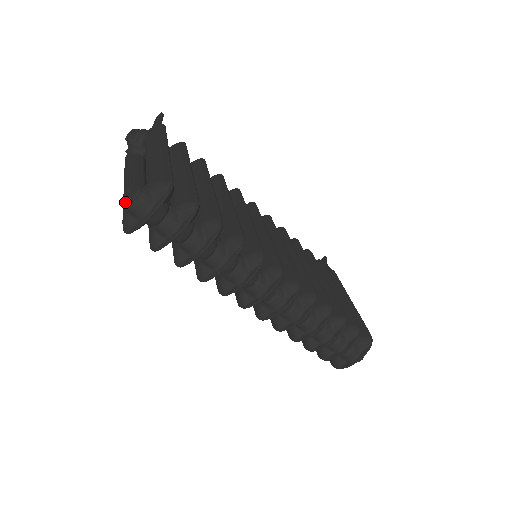
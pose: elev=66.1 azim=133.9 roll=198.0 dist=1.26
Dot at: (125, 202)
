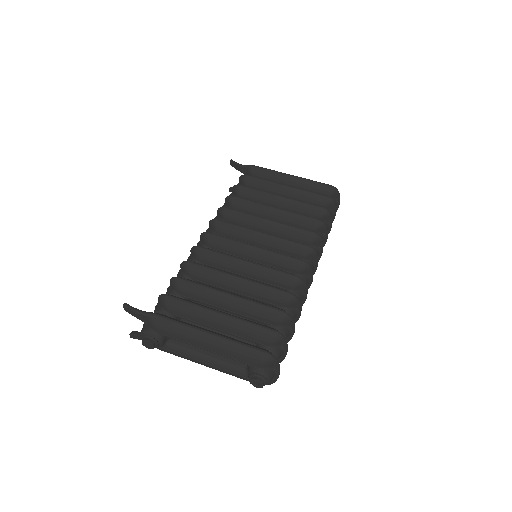
Dot at: (260, 387)
